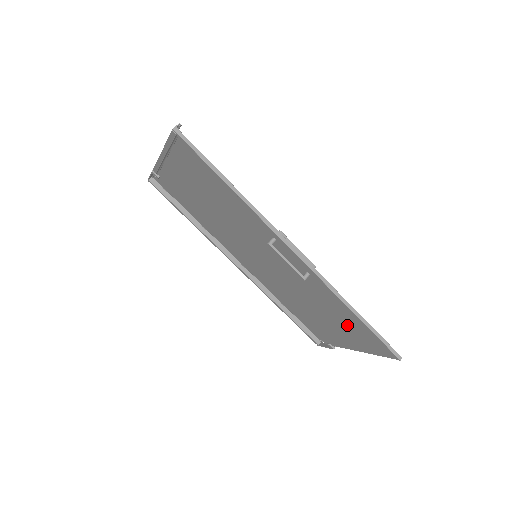
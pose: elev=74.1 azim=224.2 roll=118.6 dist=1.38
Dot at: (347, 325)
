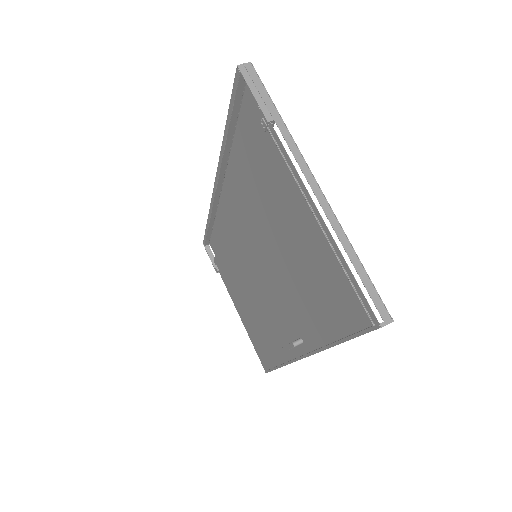
Dot at: (259, 336)
